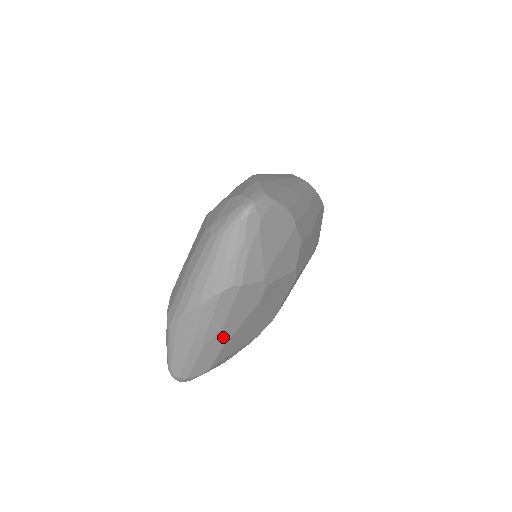
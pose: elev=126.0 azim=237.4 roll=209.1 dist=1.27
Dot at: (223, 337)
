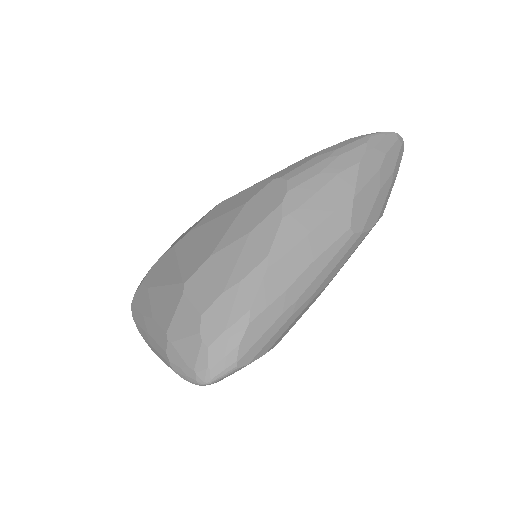
Dot at: occluded
